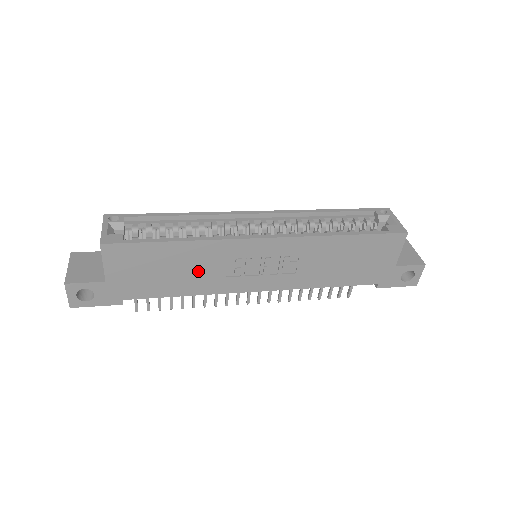
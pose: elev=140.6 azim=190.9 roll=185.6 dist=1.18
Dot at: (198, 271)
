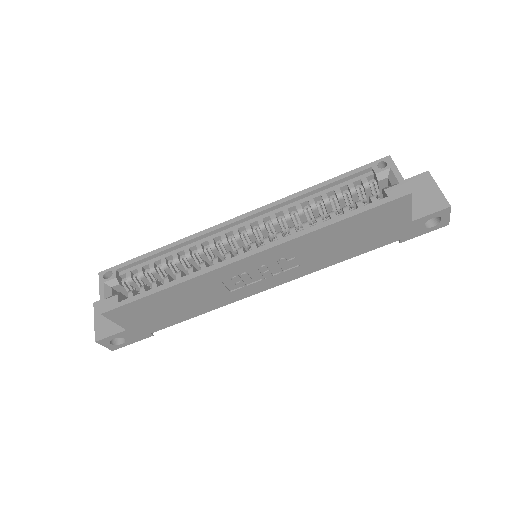
Dot at: (201, 297)
